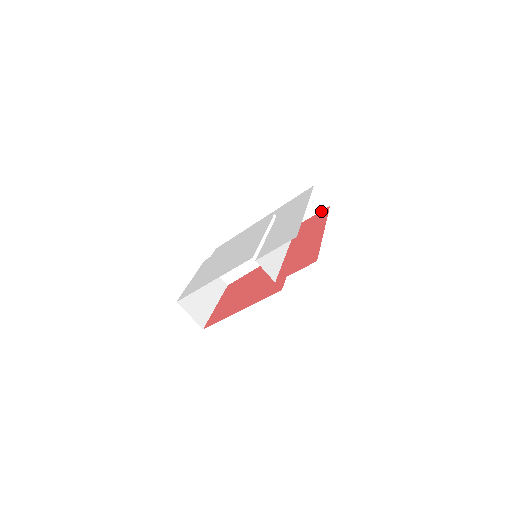
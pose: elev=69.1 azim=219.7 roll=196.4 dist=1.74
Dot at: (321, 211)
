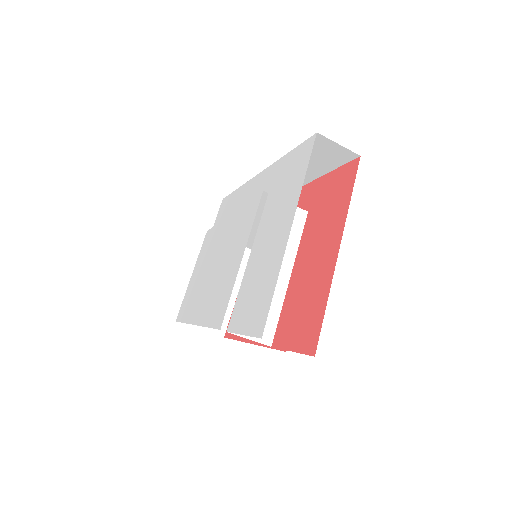
Dot at: (347, 164)
